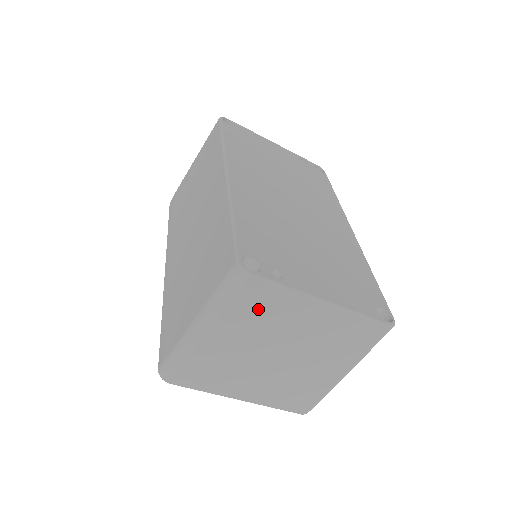
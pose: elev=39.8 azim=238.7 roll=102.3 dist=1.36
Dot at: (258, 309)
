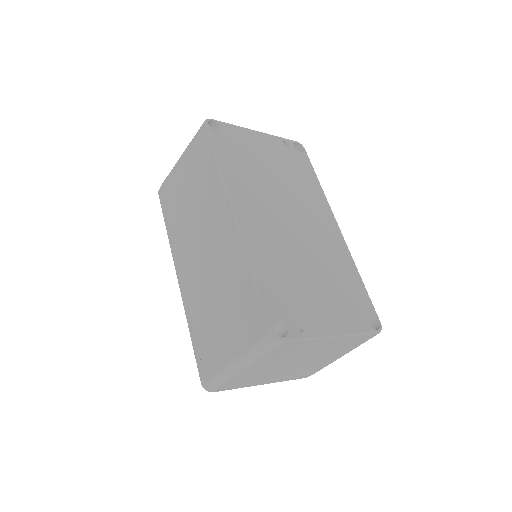
Dot at: (285, 352)
